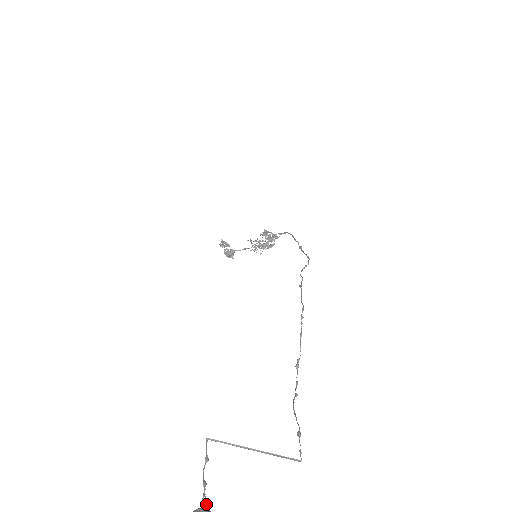
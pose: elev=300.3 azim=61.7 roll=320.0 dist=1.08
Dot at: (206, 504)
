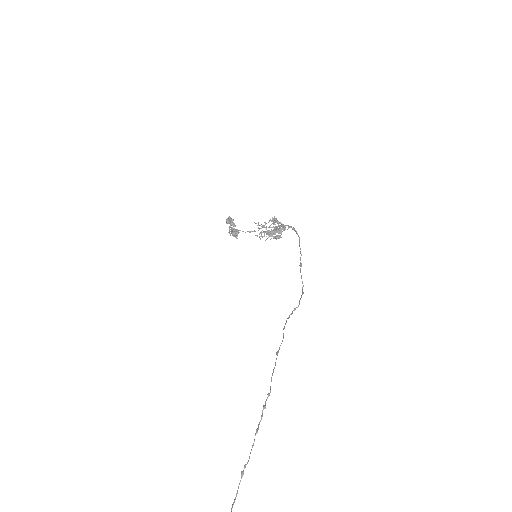
Dot at: out of frame
